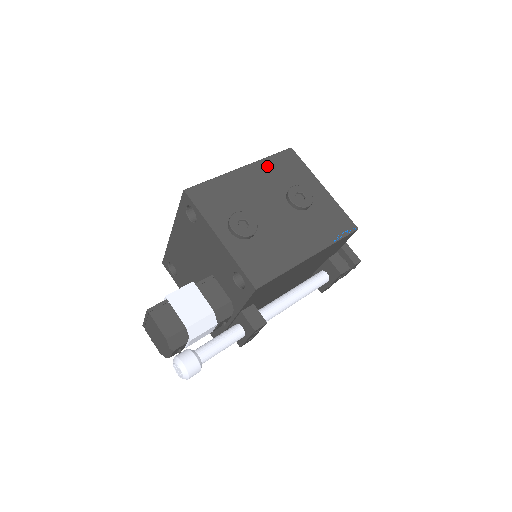
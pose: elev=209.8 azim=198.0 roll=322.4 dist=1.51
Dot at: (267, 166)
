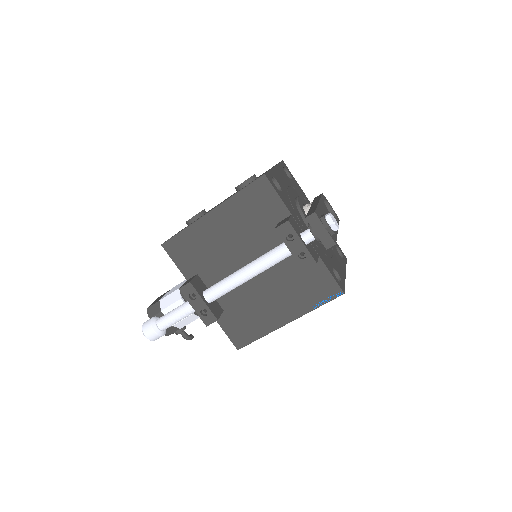
Dot at: occluded
